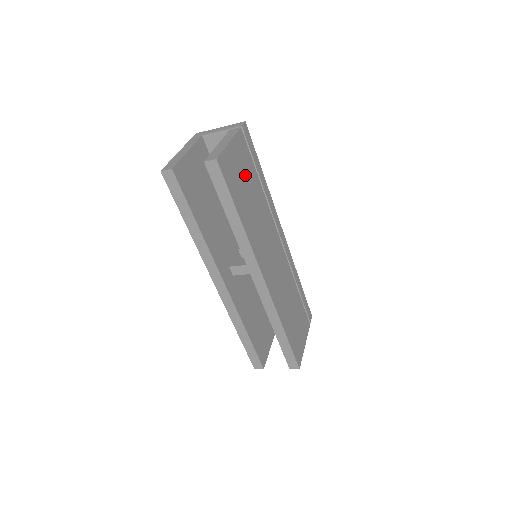
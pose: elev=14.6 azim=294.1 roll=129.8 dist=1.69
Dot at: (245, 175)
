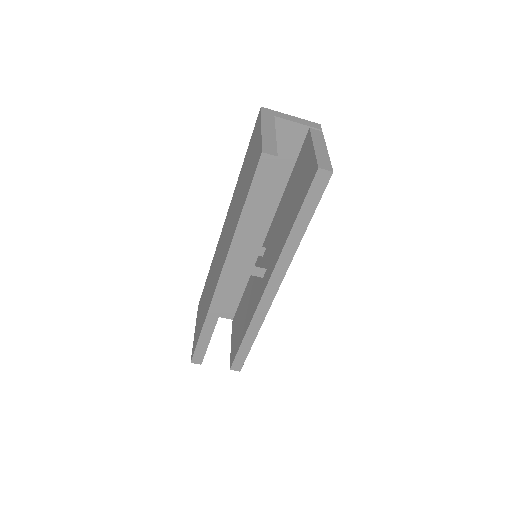
Dot at: occluded
